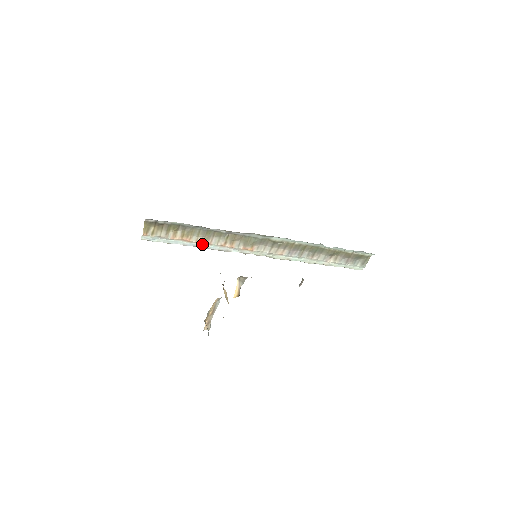
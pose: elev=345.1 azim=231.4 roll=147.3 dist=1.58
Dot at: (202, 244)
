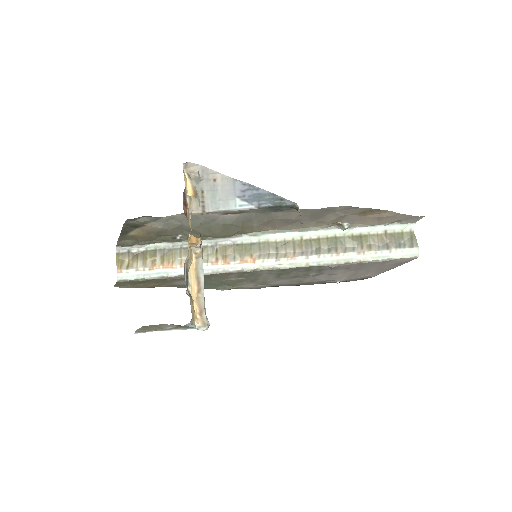
Dot at: occluded
